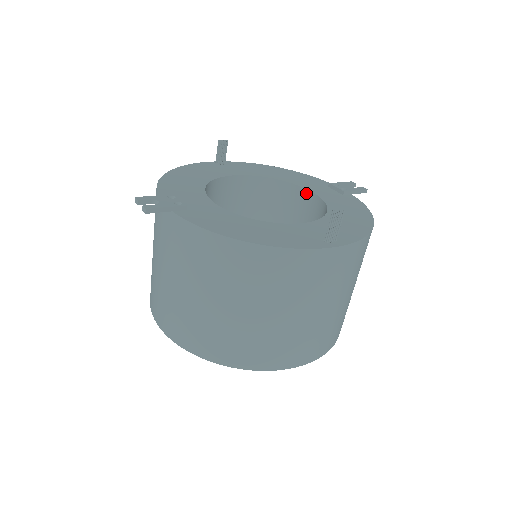
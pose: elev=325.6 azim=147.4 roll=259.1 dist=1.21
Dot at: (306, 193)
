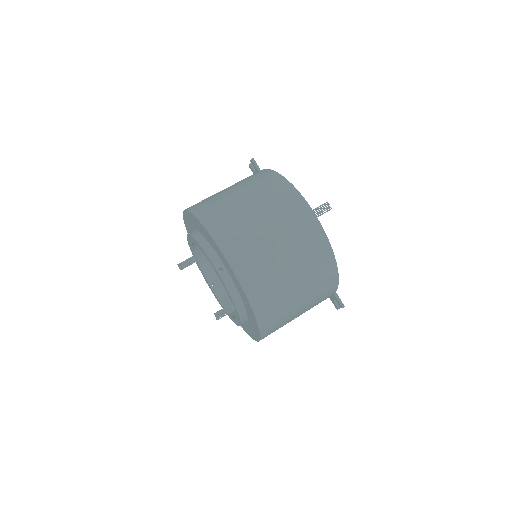
Dot at: occluded
